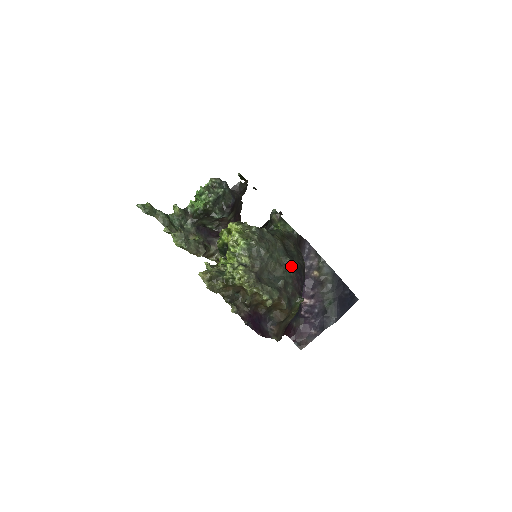
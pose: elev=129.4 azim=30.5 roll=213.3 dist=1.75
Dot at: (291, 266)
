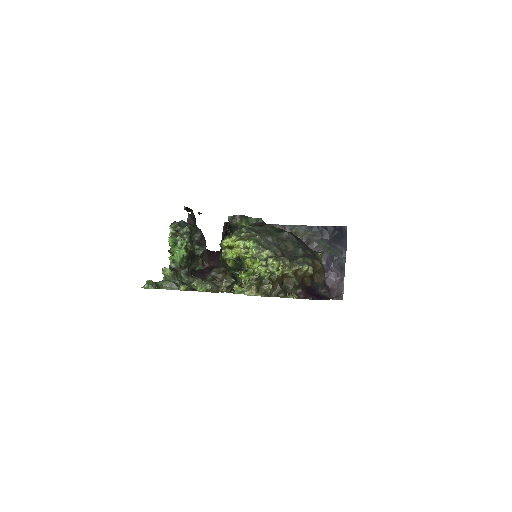
Dot at: (292, 236)
